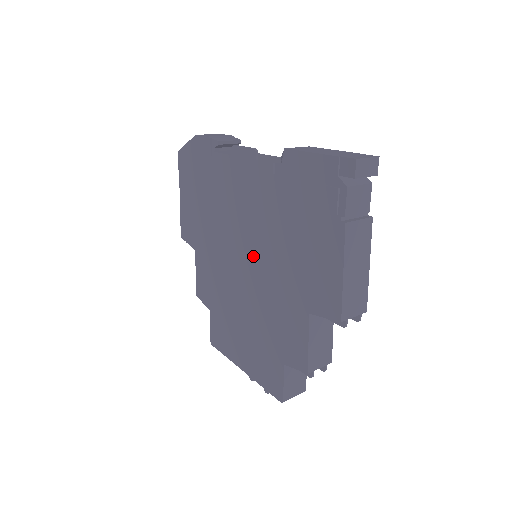
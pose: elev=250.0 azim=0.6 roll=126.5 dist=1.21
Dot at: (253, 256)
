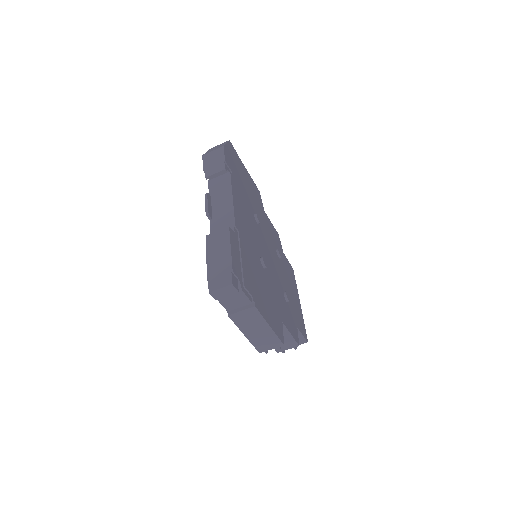
Dot at: occluded
